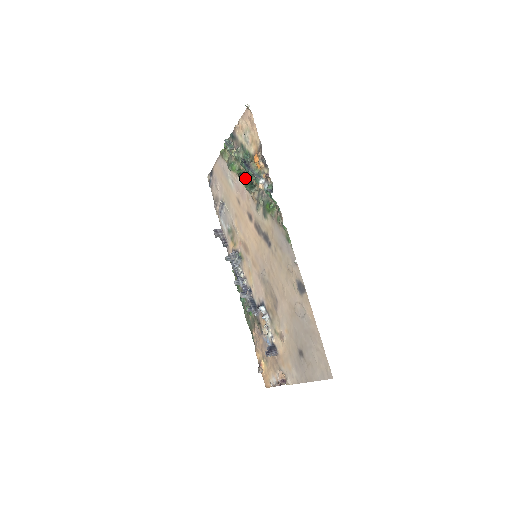
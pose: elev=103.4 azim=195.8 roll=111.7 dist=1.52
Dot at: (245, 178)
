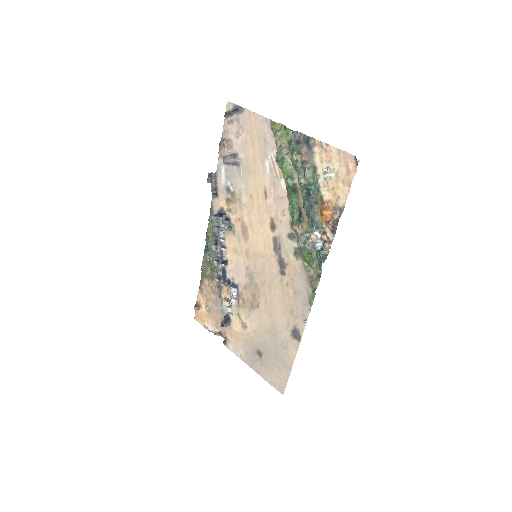
Dot at: (295, 200)
